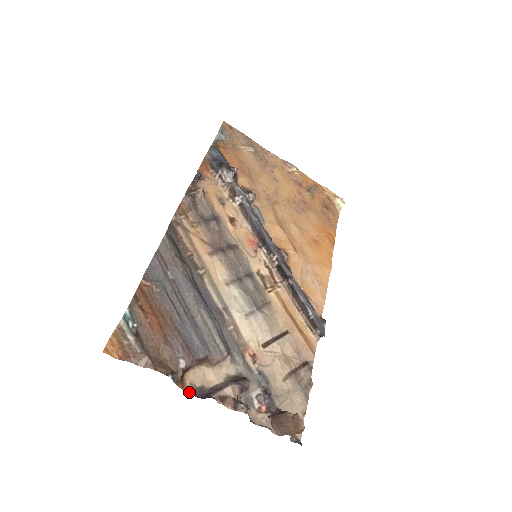
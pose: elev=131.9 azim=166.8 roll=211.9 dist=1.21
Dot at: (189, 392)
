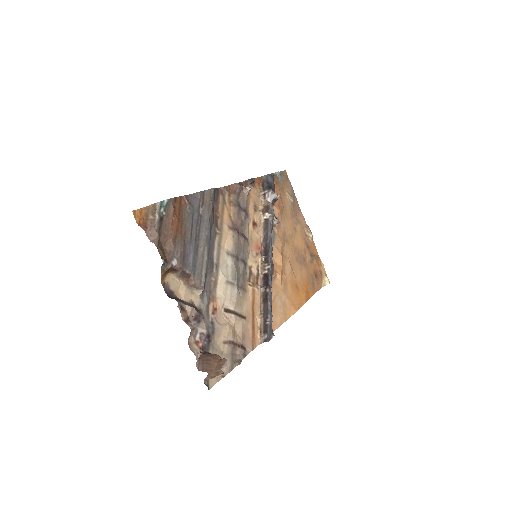
Dot at: (163, 286)
